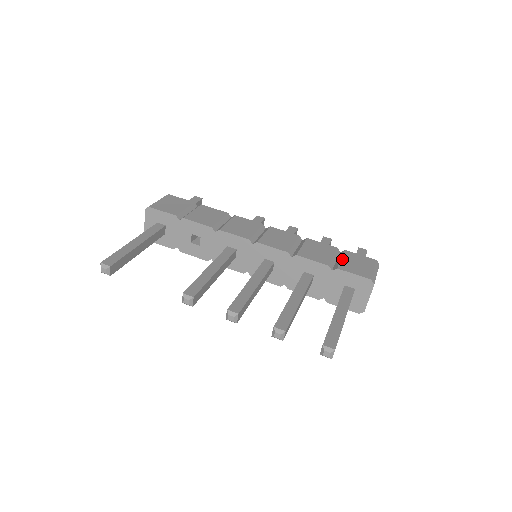
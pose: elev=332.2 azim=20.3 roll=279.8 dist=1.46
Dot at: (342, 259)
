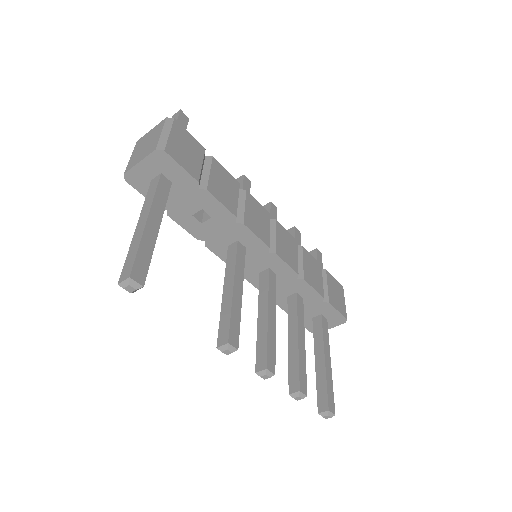
Dot at: (328, 286)
